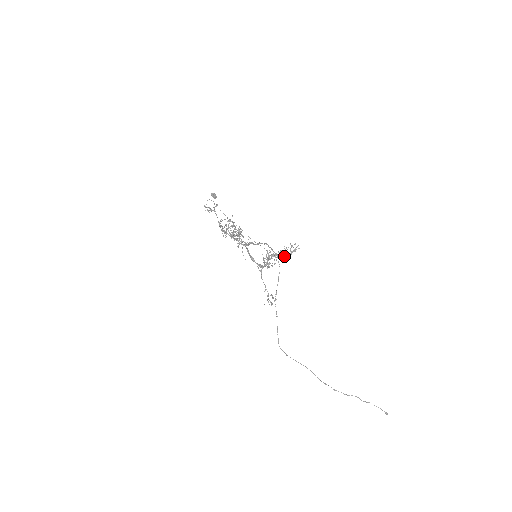
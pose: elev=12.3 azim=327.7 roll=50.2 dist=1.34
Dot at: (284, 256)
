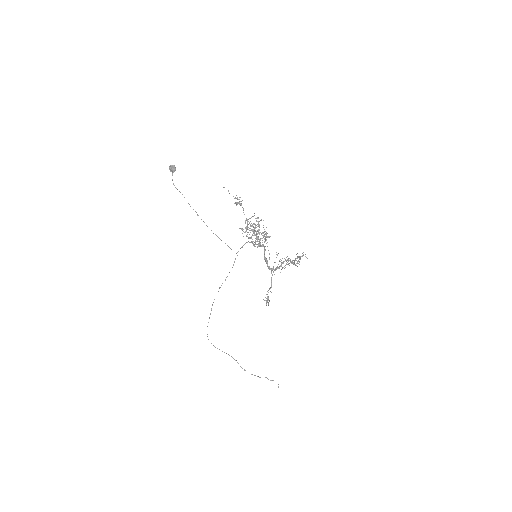
Dot at: (296, 263)
